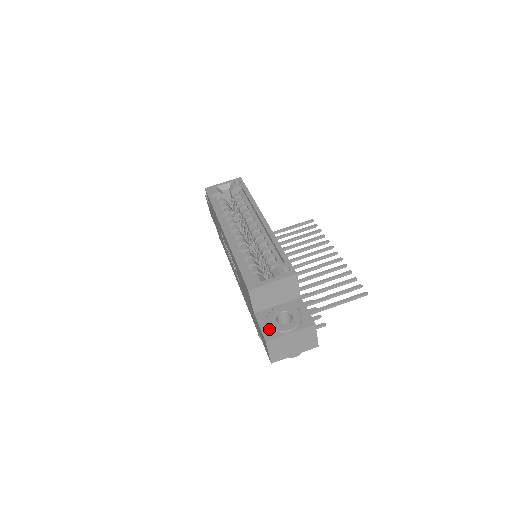
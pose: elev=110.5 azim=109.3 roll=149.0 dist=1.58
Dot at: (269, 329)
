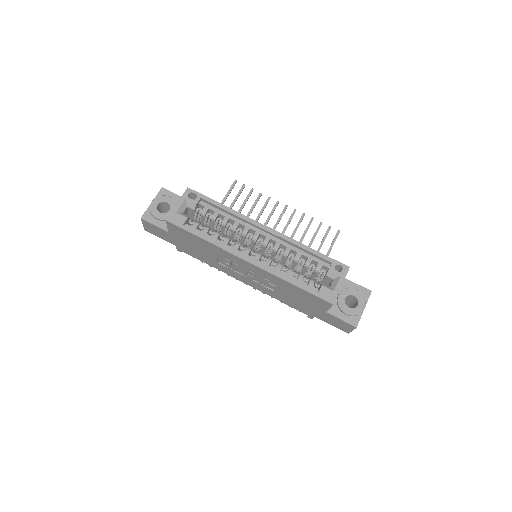
Dot at: (349, 317)
